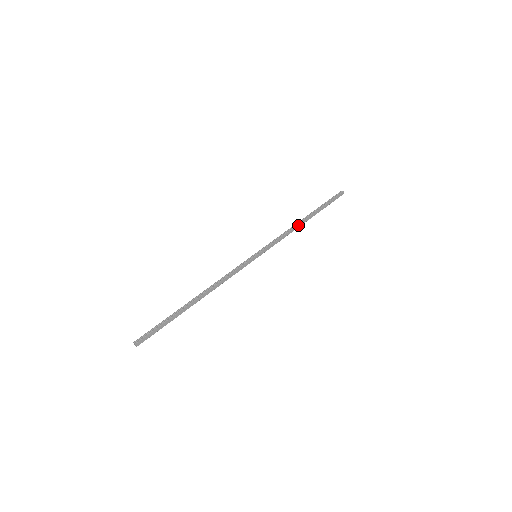
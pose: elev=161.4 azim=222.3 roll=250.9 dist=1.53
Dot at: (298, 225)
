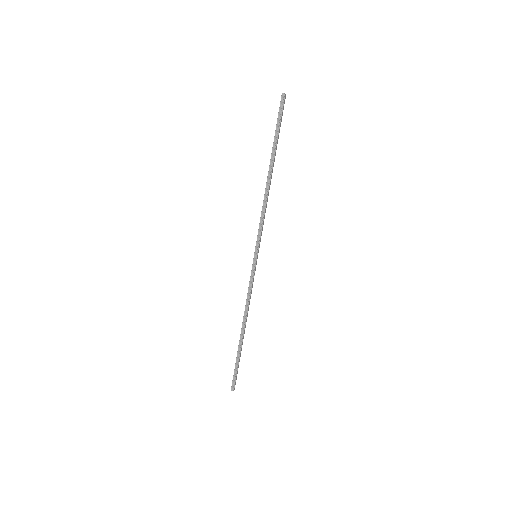
Dot at: (269, 189)
